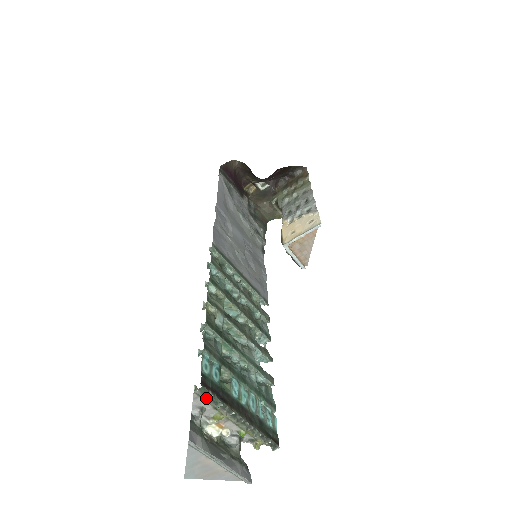
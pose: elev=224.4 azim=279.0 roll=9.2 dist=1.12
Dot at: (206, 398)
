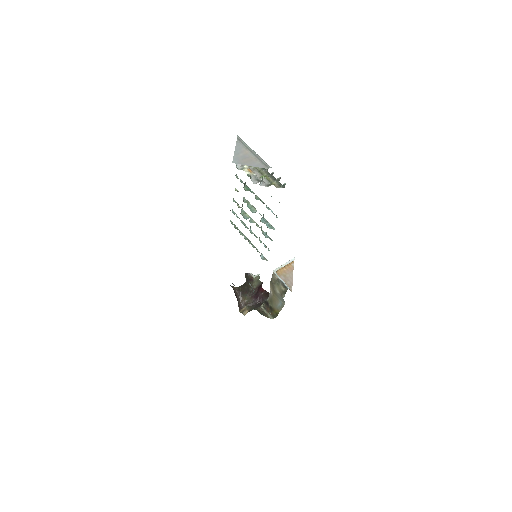
Dot at: occluded
